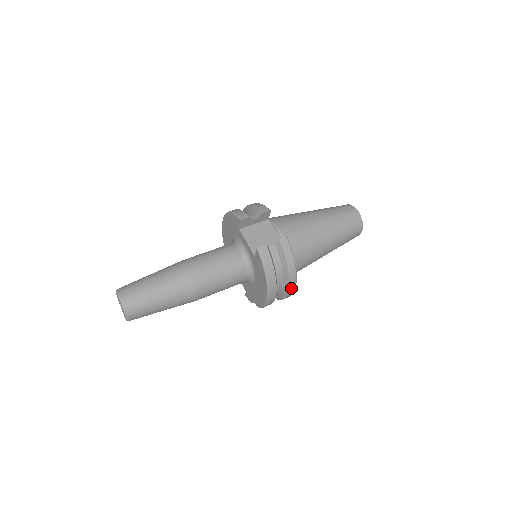
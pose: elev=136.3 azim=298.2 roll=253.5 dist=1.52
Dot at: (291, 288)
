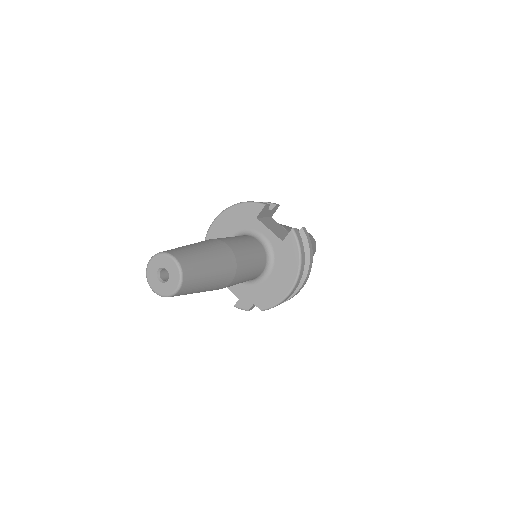
Dot at: (304, 282)
